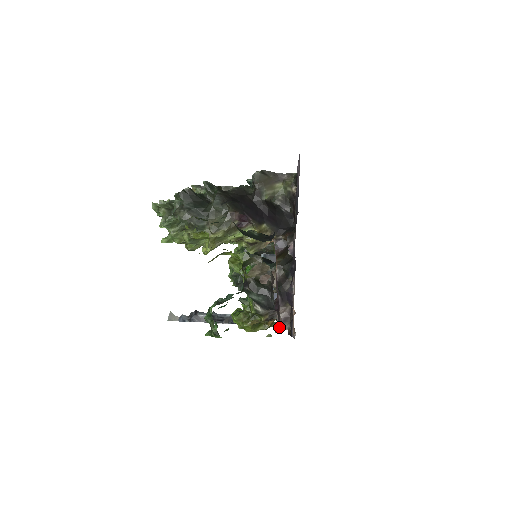
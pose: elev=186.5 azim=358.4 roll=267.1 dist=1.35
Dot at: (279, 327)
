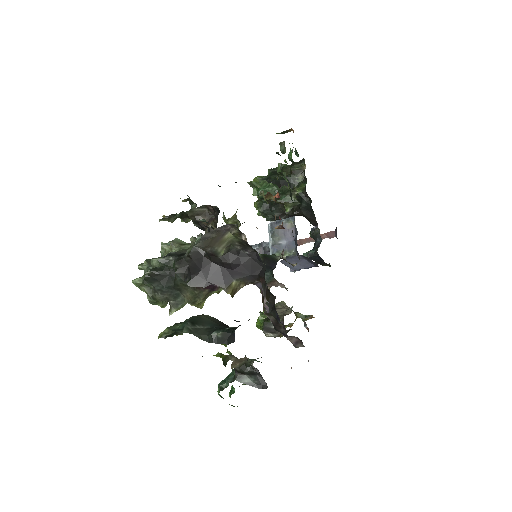
Dot at: (295, 347)
